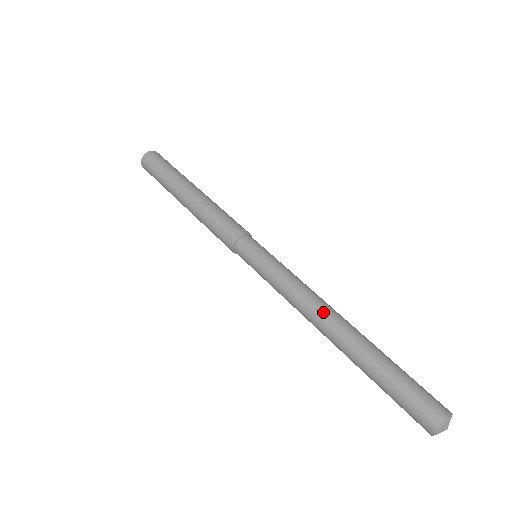
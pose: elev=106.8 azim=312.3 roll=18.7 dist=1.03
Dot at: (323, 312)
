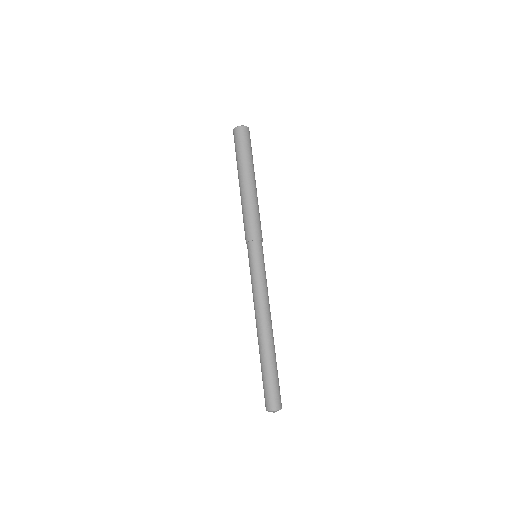
Dot at: (264, 319)
